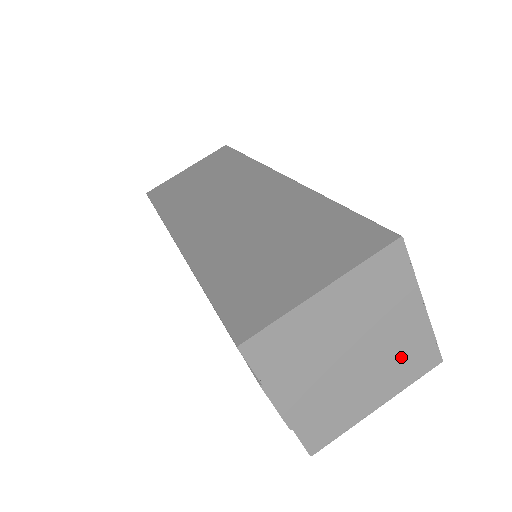
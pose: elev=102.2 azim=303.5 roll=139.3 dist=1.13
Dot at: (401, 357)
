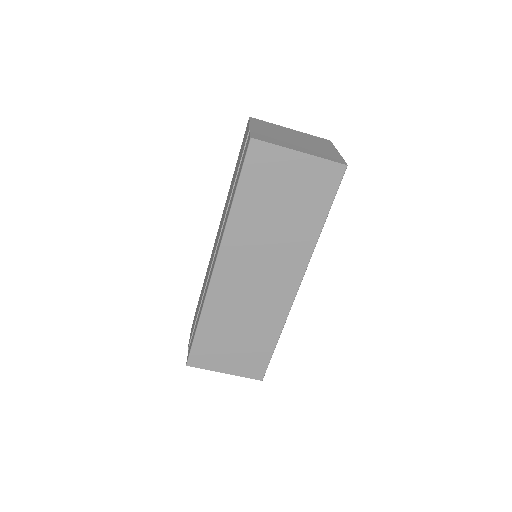
Dot at: occluded
